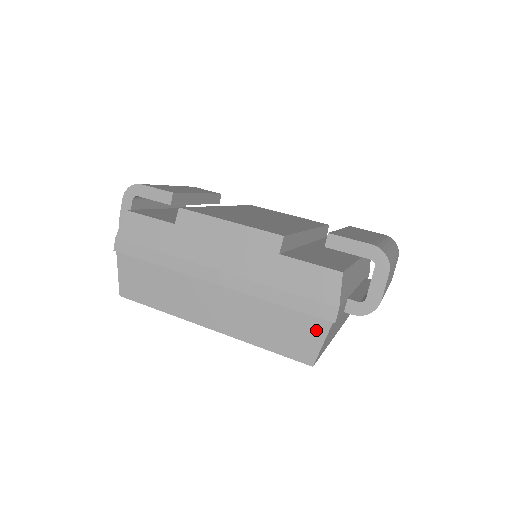
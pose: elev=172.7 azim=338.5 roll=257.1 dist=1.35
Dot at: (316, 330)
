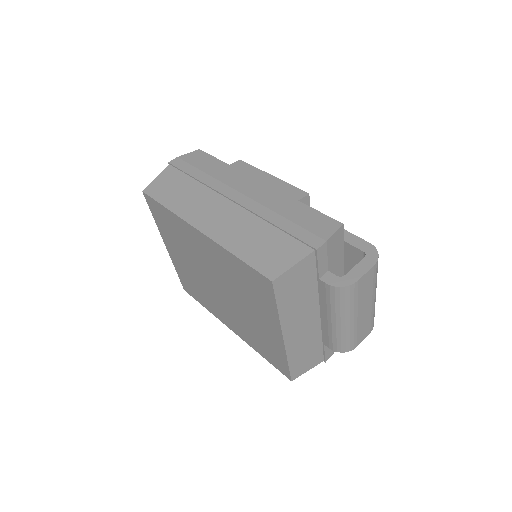
Dot at: (295, 253)
